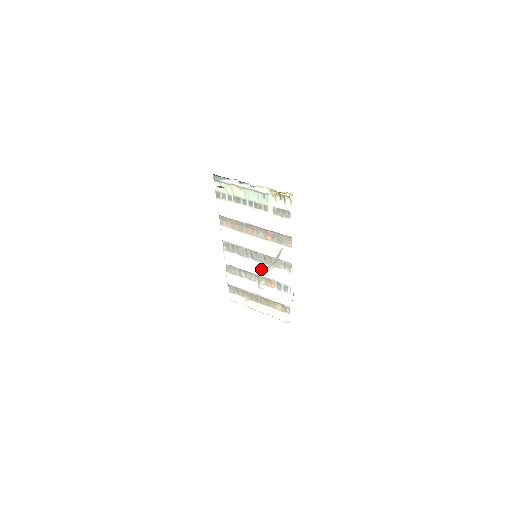
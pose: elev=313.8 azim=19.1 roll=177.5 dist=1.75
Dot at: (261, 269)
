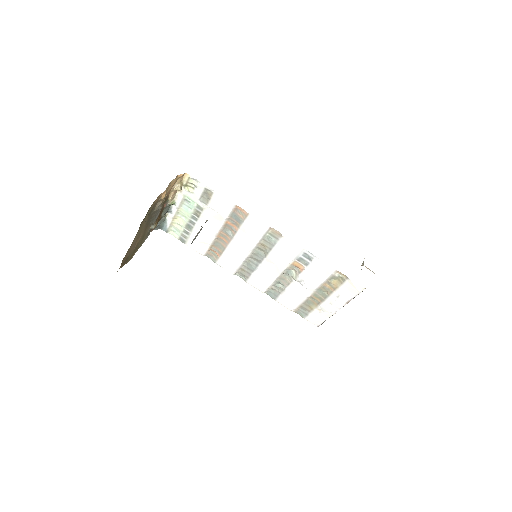
Dot at: (273, 263)
